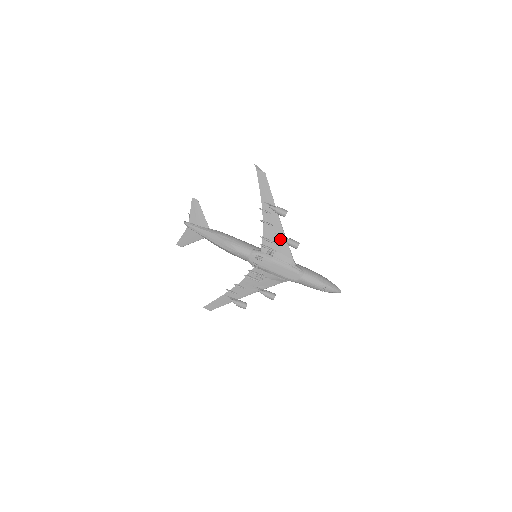
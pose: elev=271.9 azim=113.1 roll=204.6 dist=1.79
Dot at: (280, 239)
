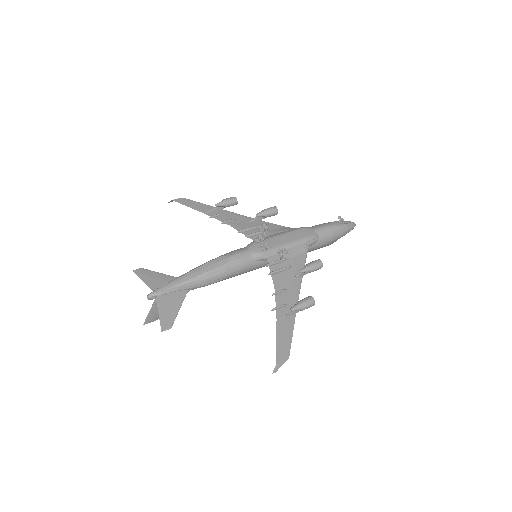
Dot at: (256, 223)
